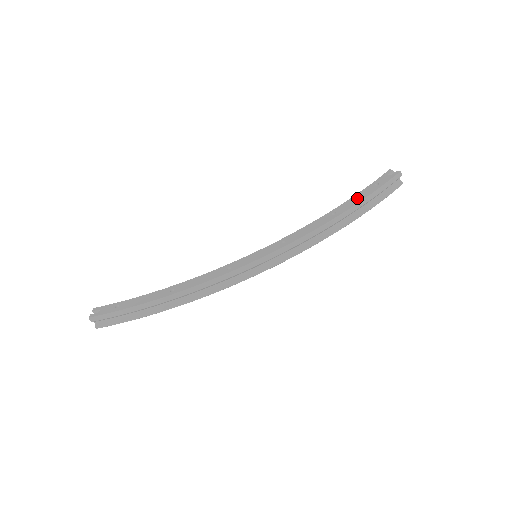
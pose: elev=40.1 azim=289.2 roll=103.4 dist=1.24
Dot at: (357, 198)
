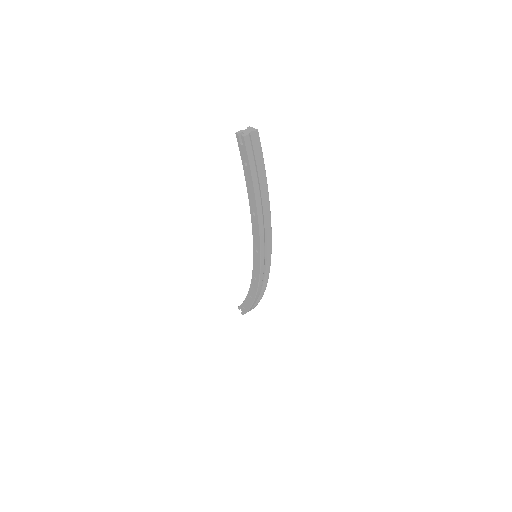
Dot at: (250, 190)
